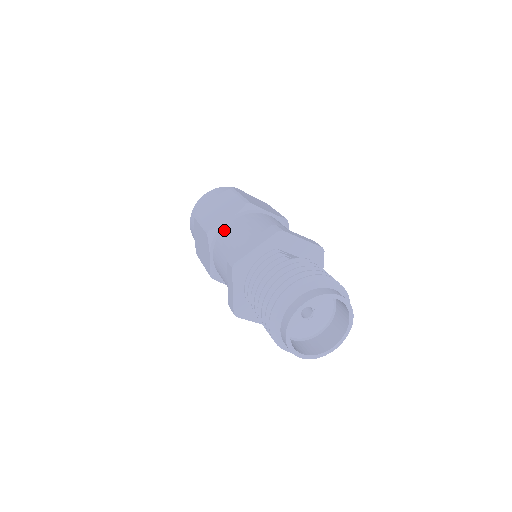
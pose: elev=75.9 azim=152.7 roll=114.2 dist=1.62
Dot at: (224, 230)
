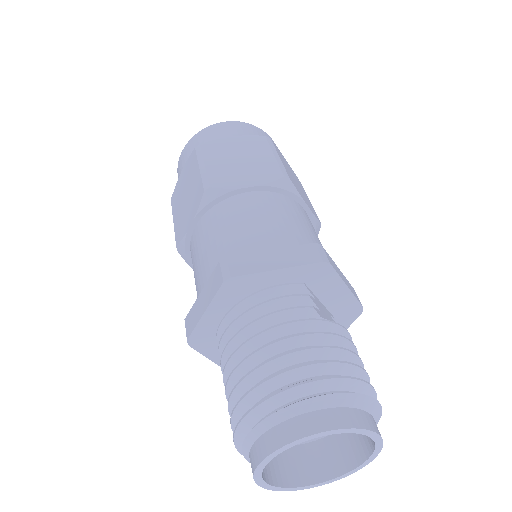
Dot at: (233, 199)
